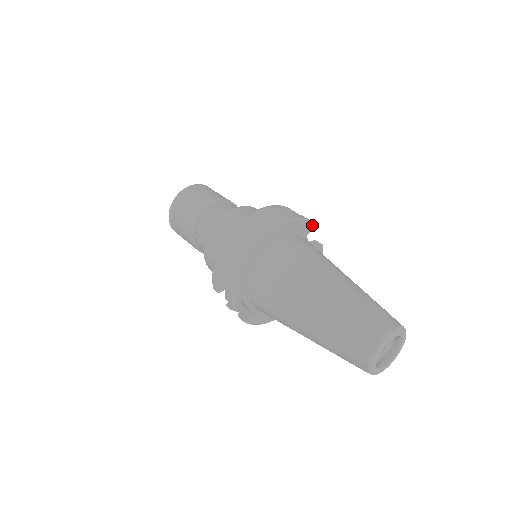
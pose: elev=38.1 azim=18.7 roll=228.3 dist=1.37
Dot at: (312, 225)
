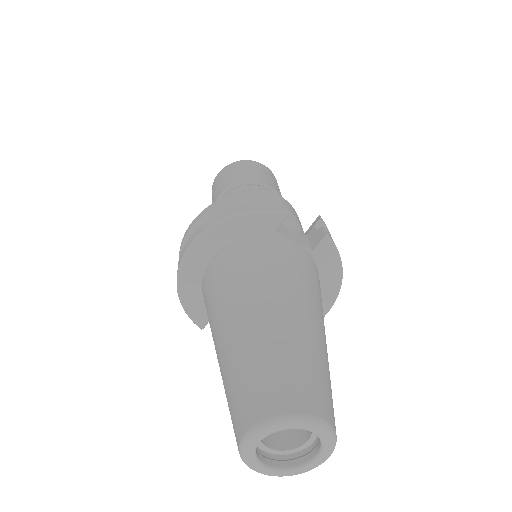
Dot at: (277, 215)
